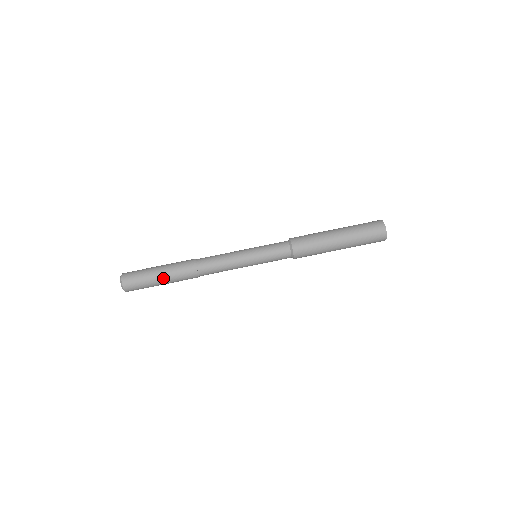
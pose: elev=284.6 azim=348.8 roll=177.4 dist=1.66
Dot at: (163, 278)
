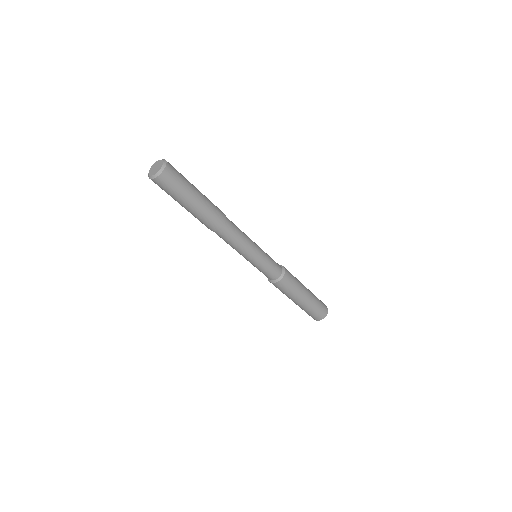
Dot at: (196, 204)
